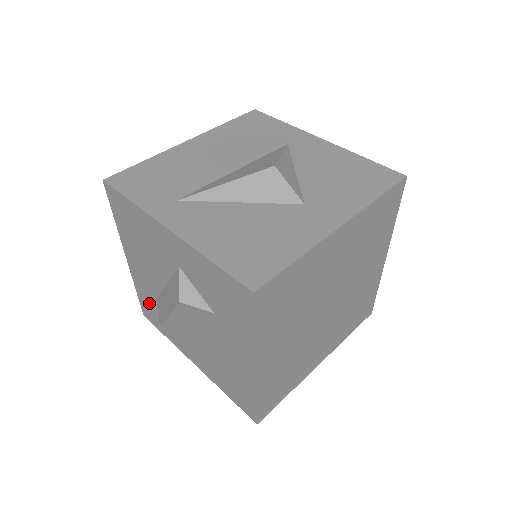
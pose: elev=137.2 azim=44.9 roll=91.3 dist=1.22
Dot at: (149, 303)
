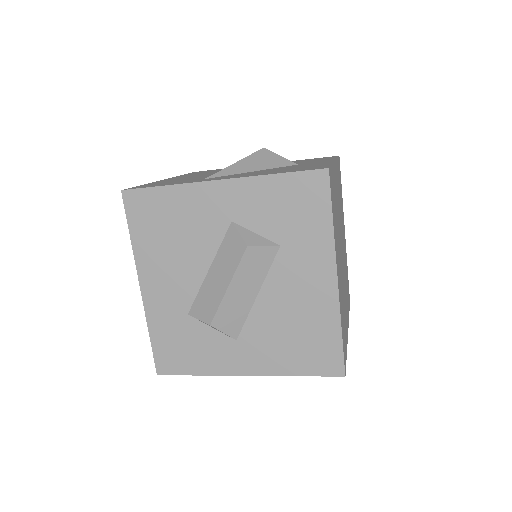
Dot at: (172, 336)
